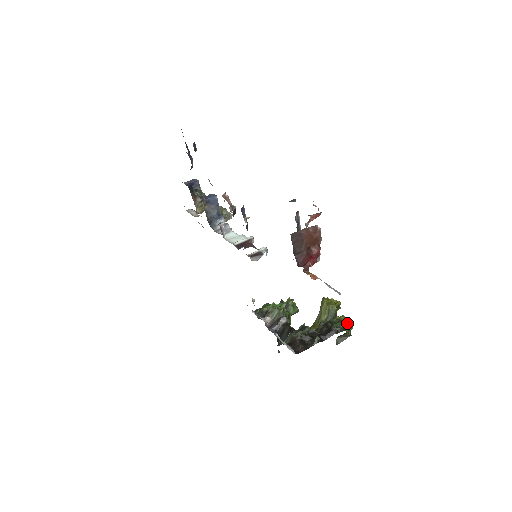
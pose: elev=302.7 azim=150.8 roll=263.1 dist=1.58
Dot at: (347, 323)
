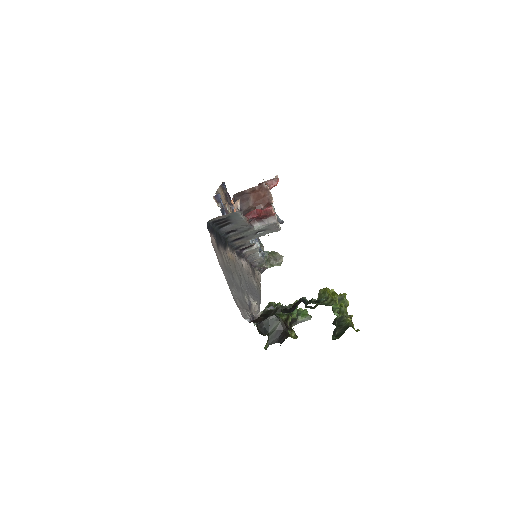
Dot at: (332, 301)
